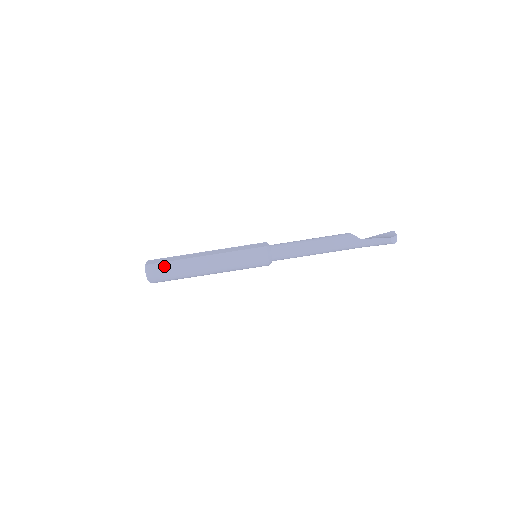
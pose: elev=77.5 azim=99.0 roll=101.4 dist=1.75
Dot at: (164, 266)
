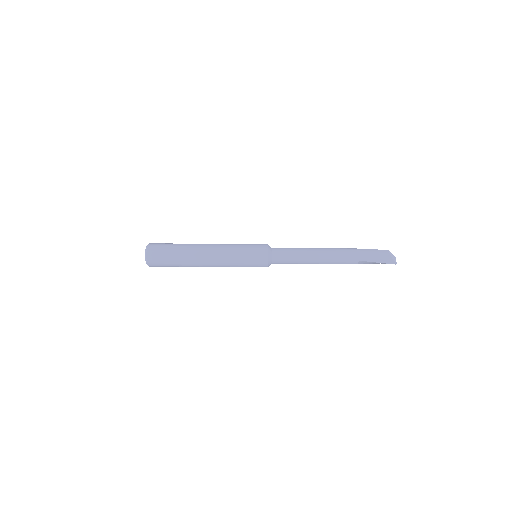
Dot at: (167, 243)
